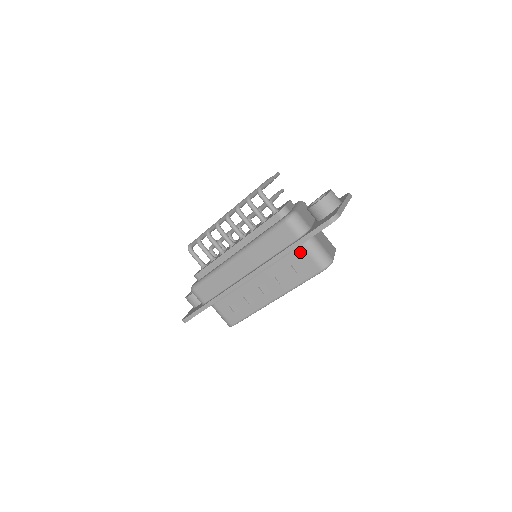
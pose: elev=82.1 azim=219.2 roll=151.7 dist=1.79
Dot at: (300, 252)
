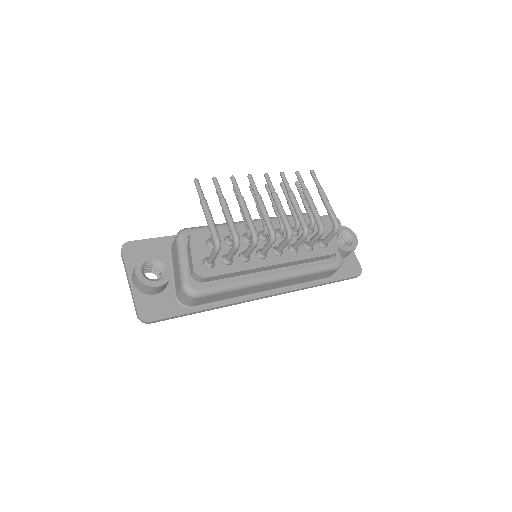
Dot at: occluded
